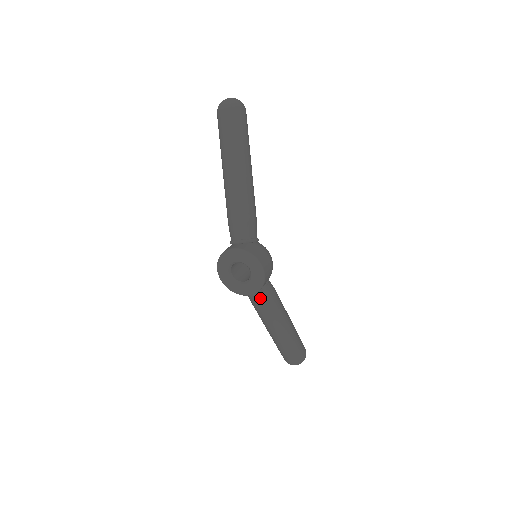
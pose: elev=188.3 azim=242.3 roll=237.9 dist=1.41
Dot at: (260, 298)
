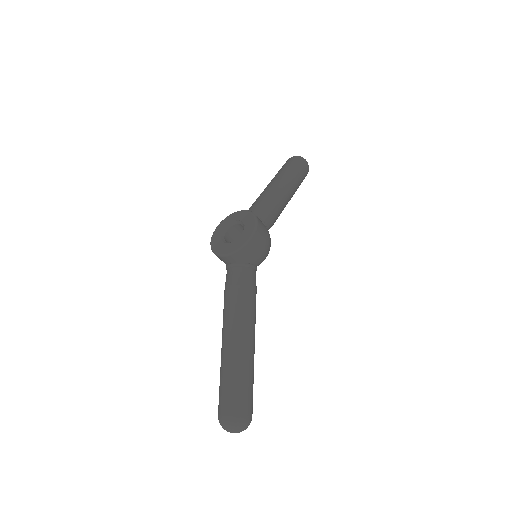
Dot at: (237, 276)
